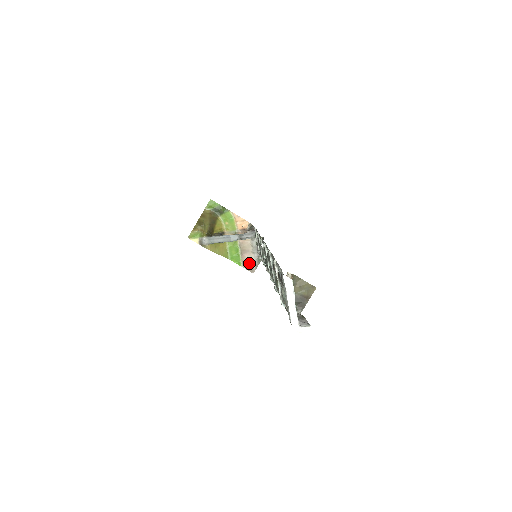
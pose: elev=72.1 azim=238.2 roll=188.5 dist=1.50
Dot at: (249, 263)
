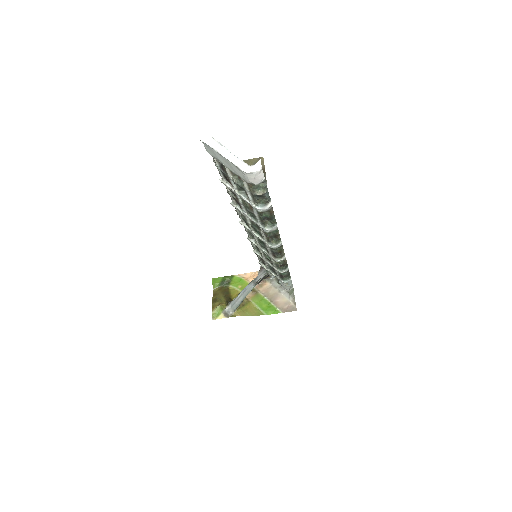
Dot at: (285, 305)
